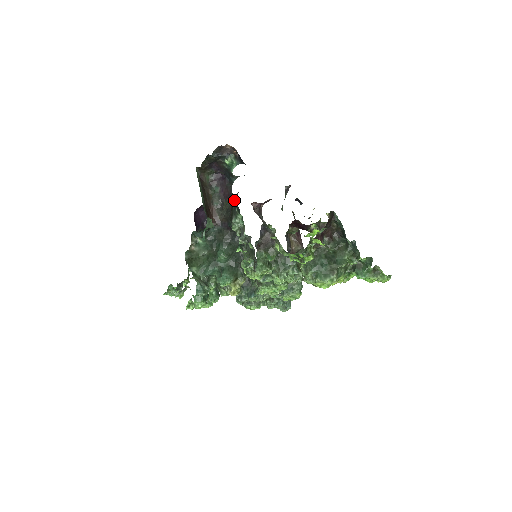
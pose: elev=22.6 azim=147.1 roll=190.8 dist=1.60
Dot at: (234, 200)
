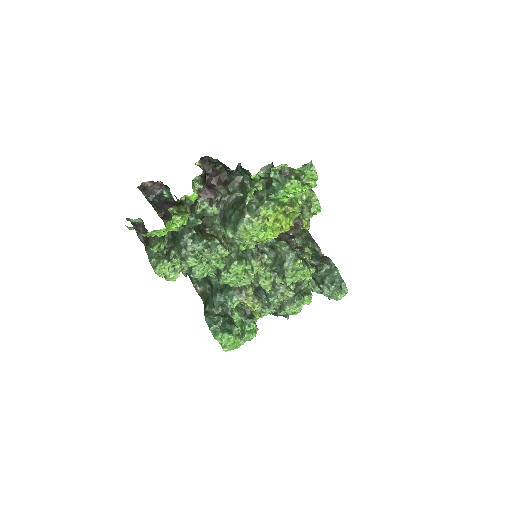
Dot at: occluded
